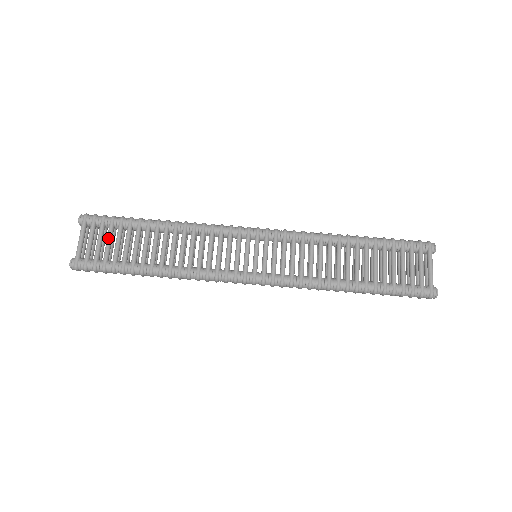
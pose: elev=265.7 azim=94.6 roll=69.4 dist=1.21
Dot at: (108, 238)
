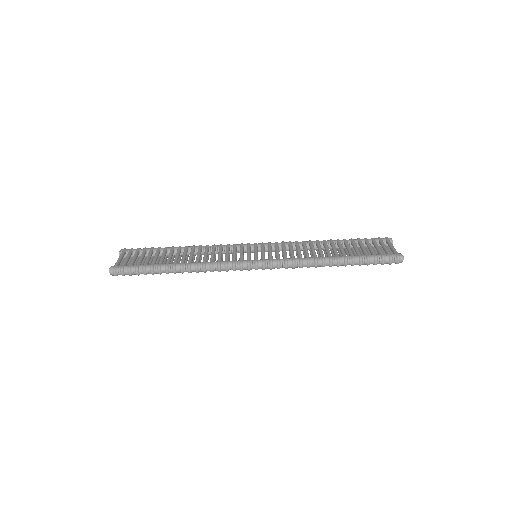
Dot at: (141, 255)
